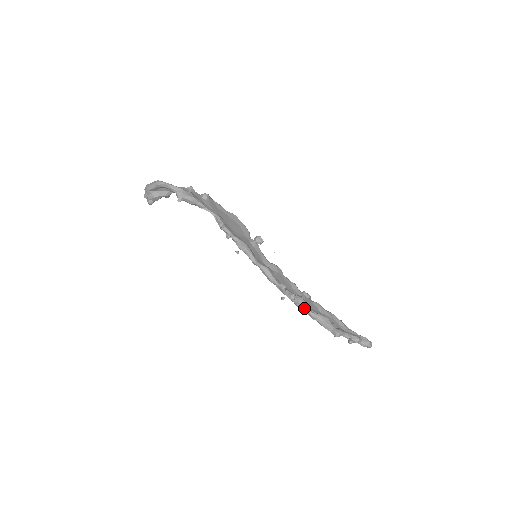
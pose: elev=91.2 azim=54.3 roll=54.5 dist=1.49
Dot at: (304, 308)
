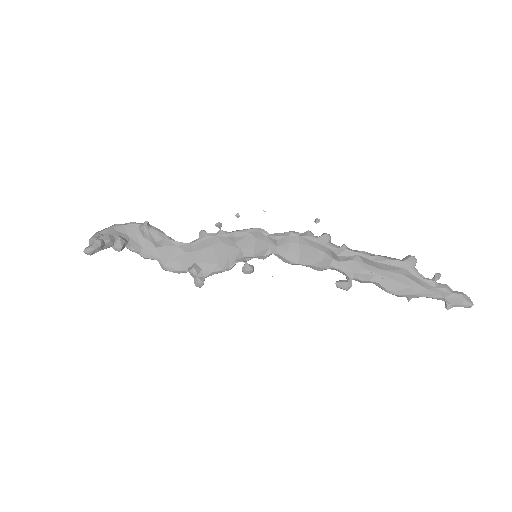
Dot at: (349, 249)
